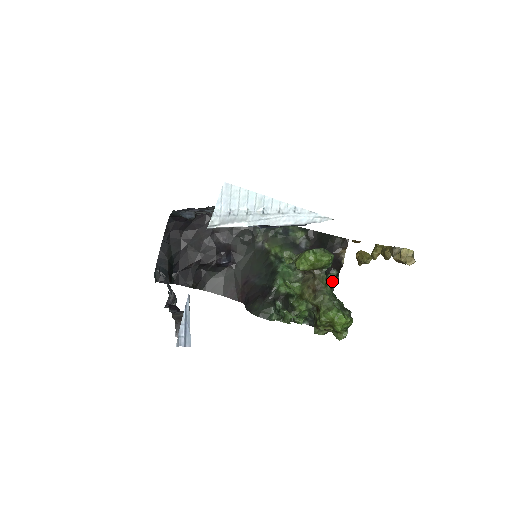
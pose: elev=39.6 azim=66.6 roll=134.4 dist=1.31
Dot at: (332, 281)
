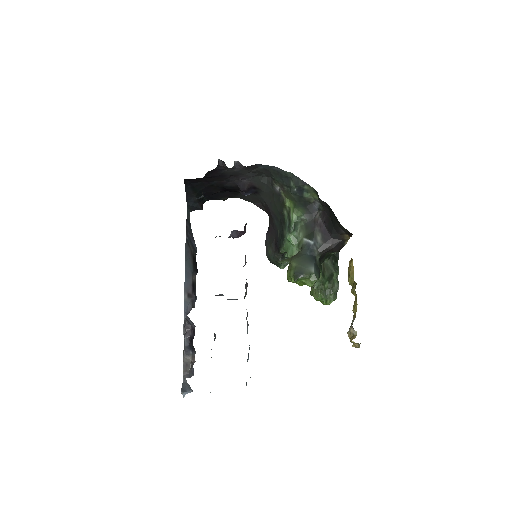
Dot at: occluded
